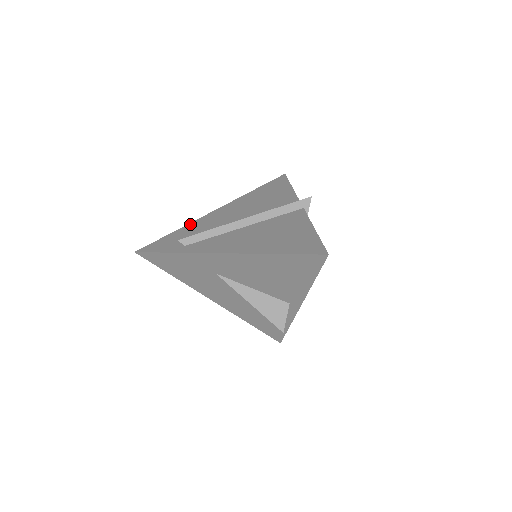
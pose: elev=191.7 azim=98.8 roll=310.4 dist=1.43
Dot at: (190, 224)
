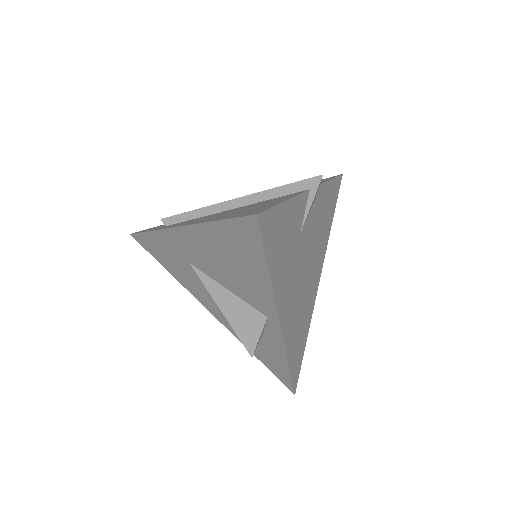
Dot at: occluded
